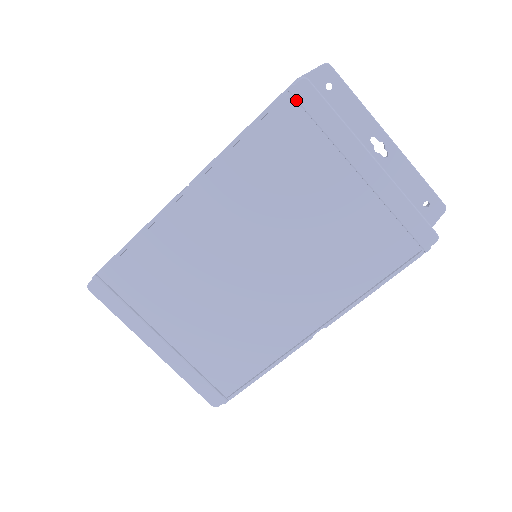
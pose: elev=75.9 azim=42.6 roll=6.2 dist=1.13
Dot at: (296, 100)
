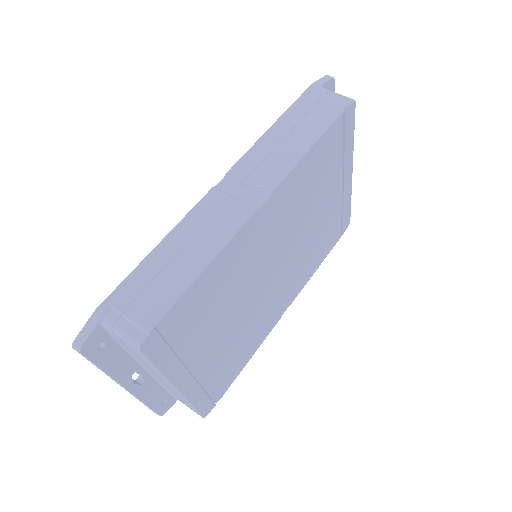
Dot at: (345, 118)
